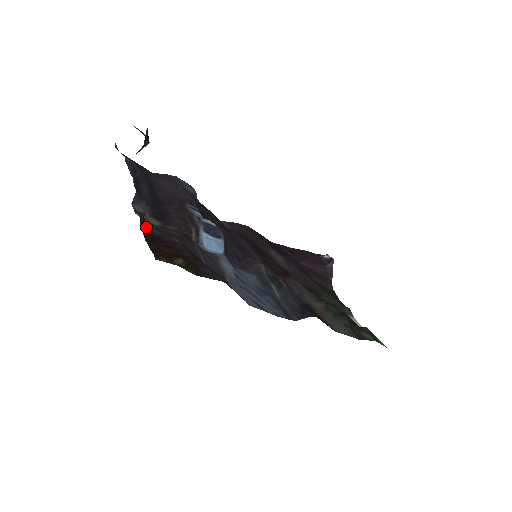
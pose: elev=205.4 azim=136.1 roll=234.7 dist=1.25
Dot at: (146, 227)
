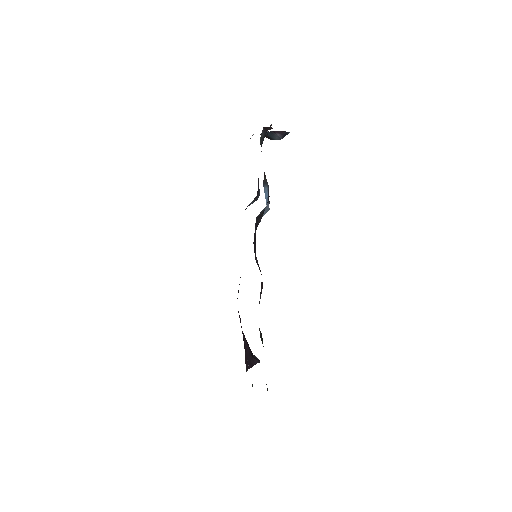
Dot at: (268, 131)
